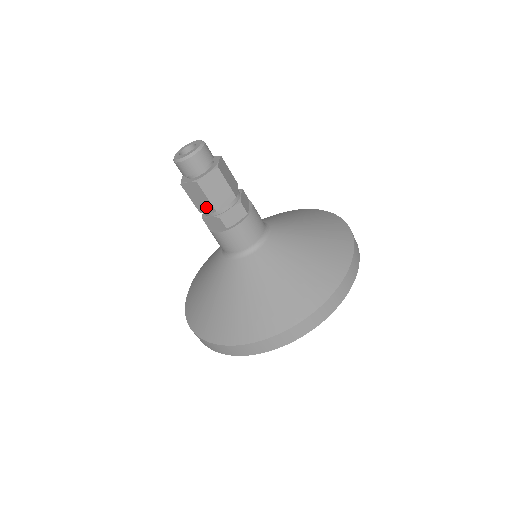
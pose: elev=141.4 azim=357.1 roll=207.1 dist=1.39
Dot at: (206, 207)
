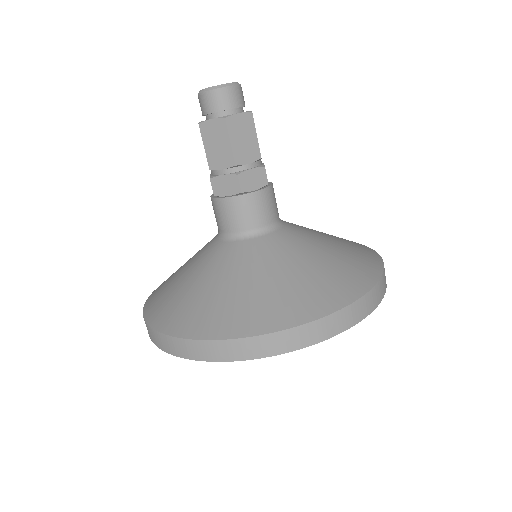
Dot at: occluded
